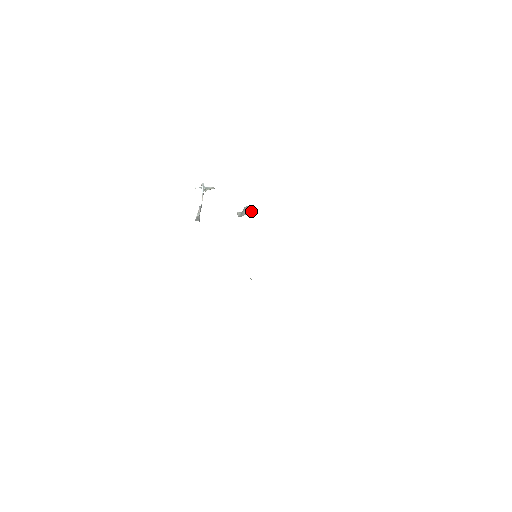
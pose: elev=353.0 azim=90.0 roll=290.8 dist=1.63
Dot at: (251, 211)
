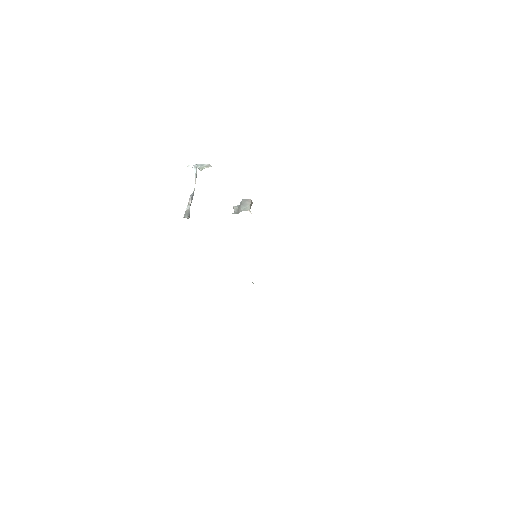
Dot at: (249, 206)
